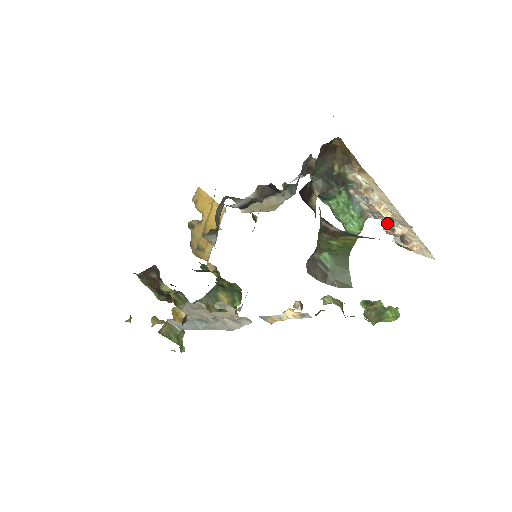
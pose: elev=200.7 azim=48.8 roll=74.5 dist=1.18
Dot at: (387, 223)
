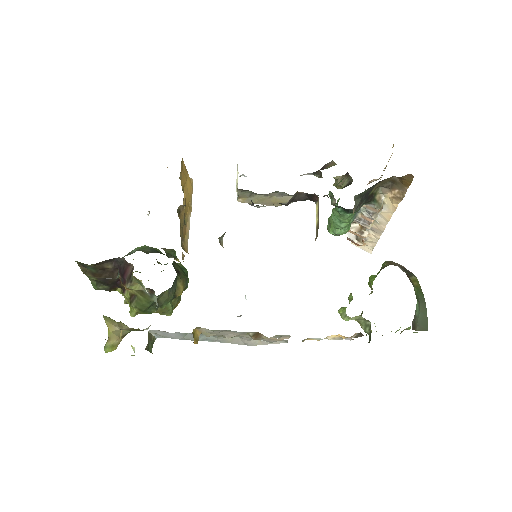
Dot at: (357, 225)
